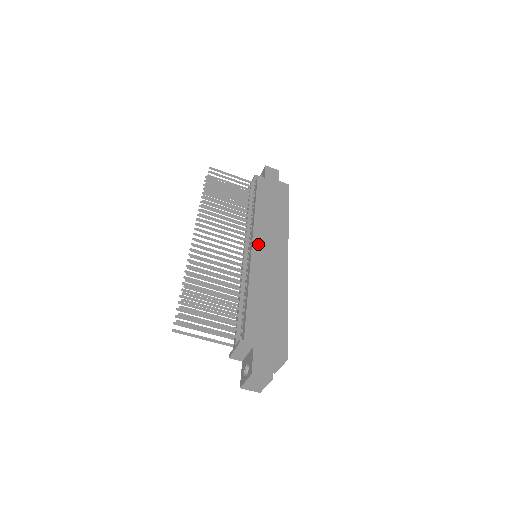
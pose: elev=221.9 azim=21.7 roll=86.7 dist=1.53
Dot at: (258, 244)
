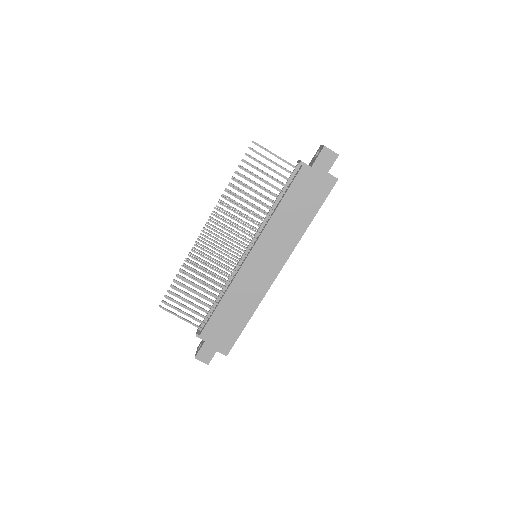
Dot at: (255, 255)
